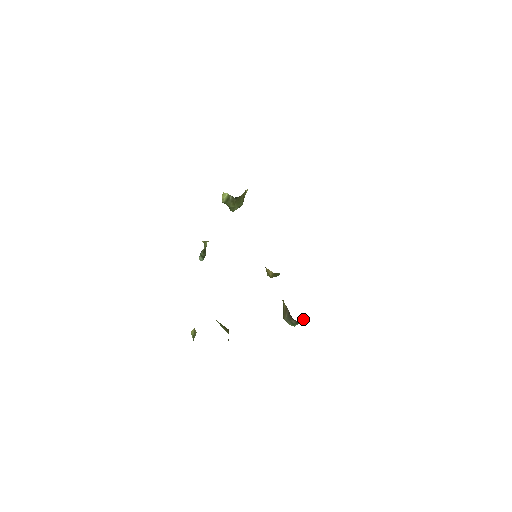
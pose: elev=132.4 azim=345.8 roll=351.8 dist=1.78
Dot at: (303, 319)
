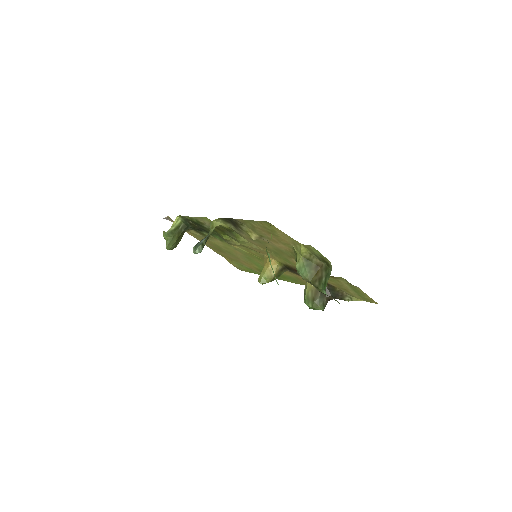
Dot at: occluded
